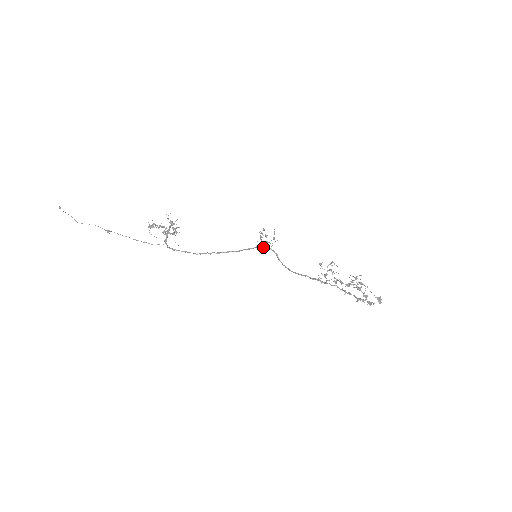
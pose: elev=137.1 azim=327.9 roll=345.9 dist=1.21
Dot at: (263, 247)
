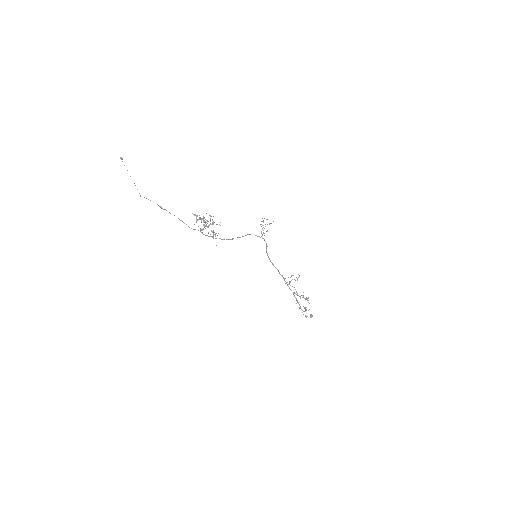
Dot at: occluded
